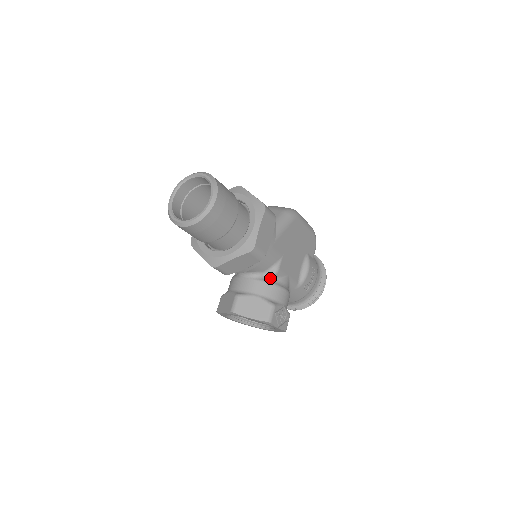
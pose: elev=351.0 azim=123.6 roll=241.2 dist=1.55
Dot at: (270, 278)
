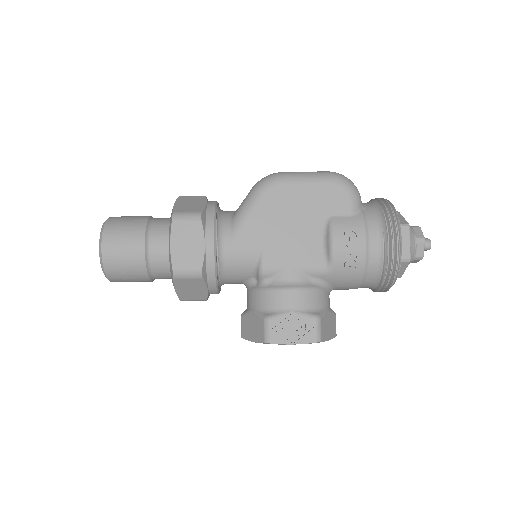
Dot at: (261, 282)
